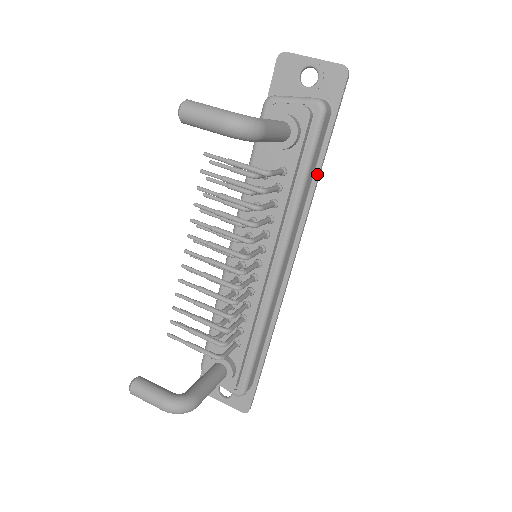
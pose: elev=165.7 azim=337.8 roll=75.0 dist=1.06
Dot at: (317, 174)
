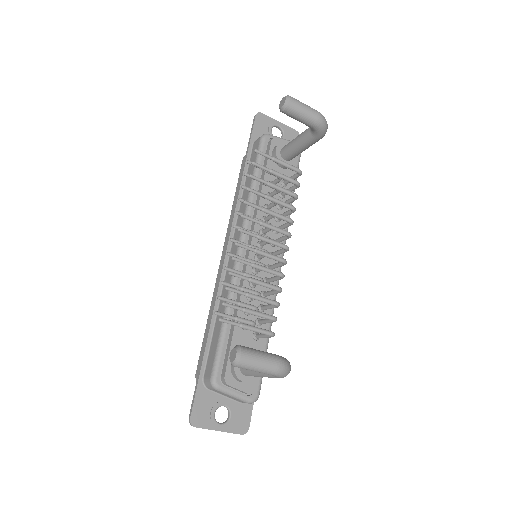
Dot at: occluded
